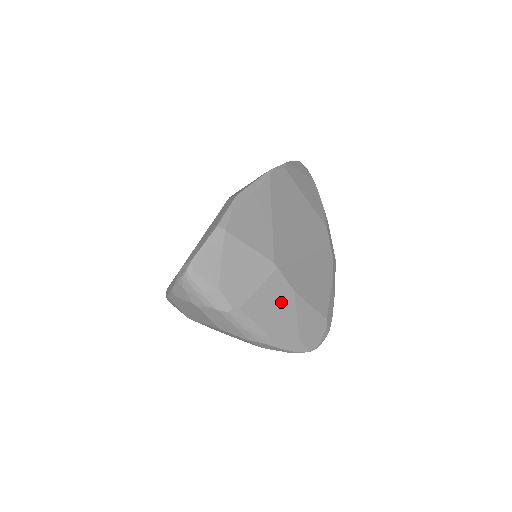
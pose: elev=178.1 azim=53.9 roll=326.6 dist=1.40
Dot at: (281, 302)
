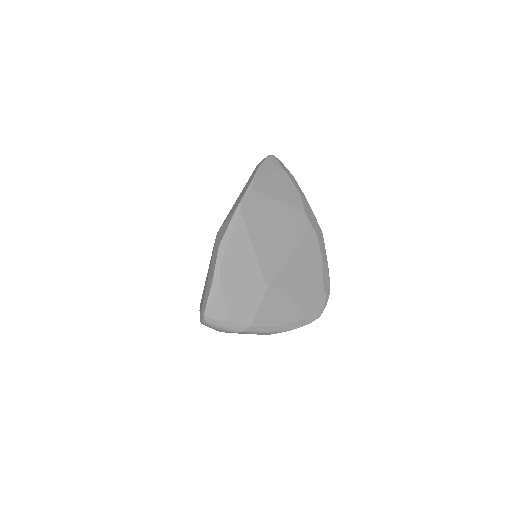
Dot at: (281, 304)
